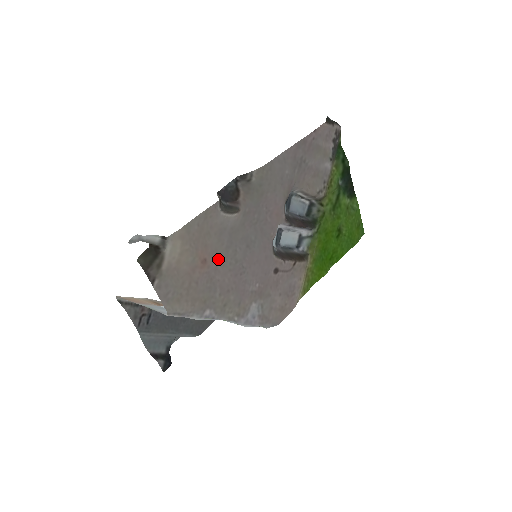
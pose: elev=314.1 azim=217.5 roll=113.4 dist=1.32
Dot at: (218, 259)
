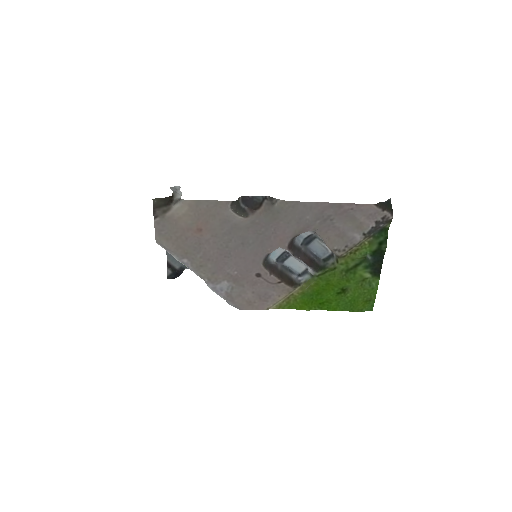
Dot at: (213, 236)
